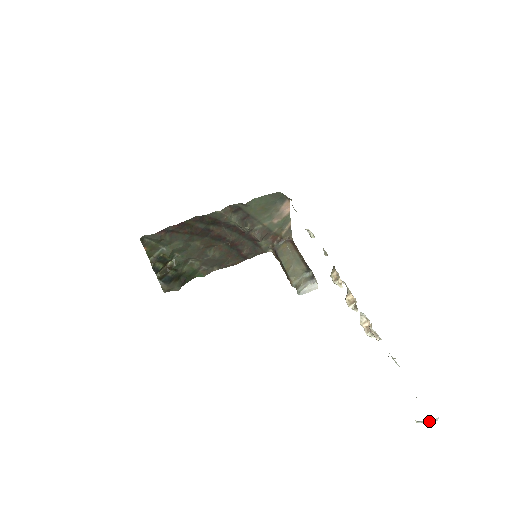
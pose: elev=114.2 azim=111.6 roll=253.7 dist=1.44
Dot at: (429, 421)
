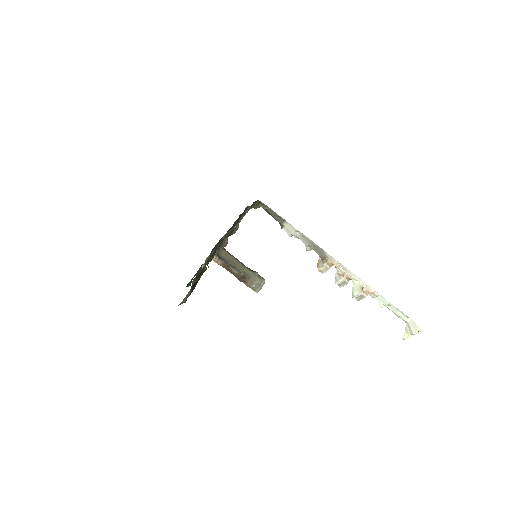
Dot at: occluded
